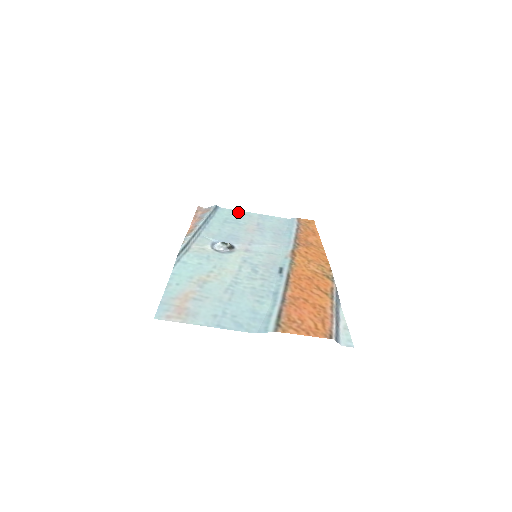
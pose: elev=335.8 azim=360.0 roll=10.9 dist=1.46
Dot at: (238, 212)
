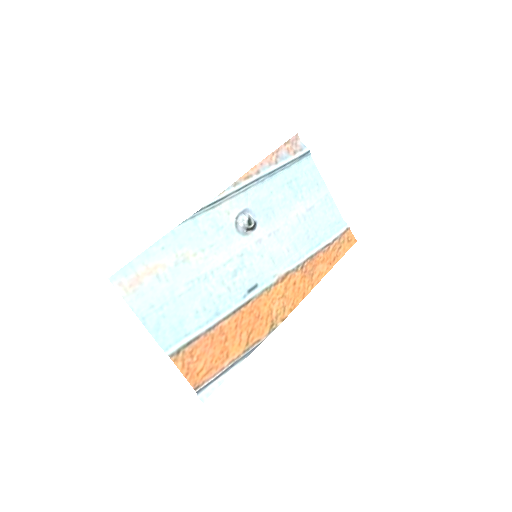
Dot at: (316, 176)
